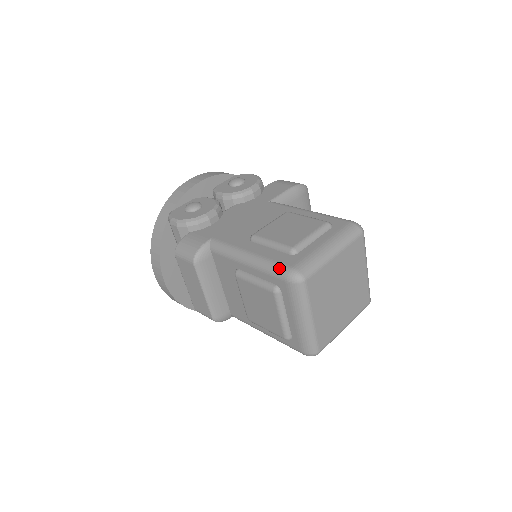
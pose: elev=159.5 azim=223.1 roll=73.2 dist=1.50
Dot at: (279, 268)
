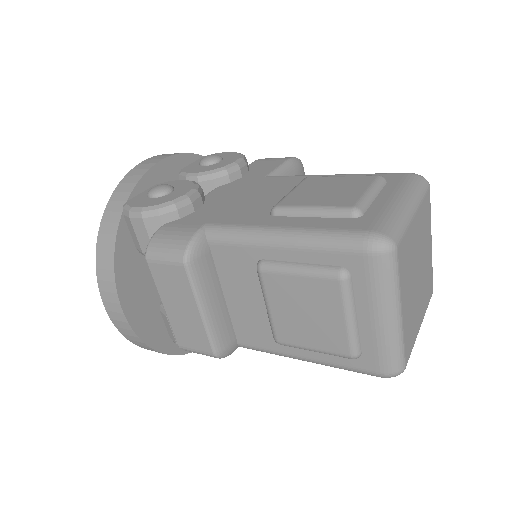
Dot at: (347, 236)
